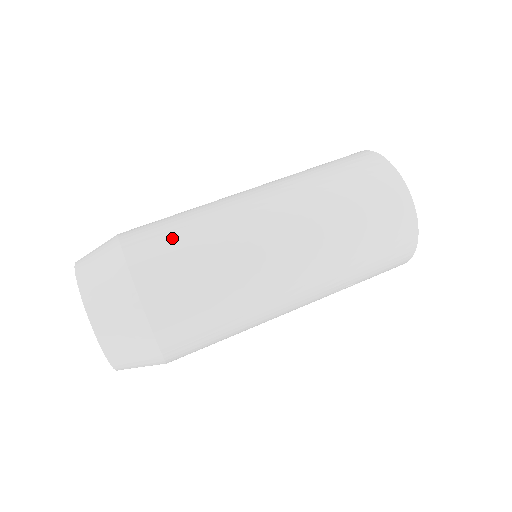
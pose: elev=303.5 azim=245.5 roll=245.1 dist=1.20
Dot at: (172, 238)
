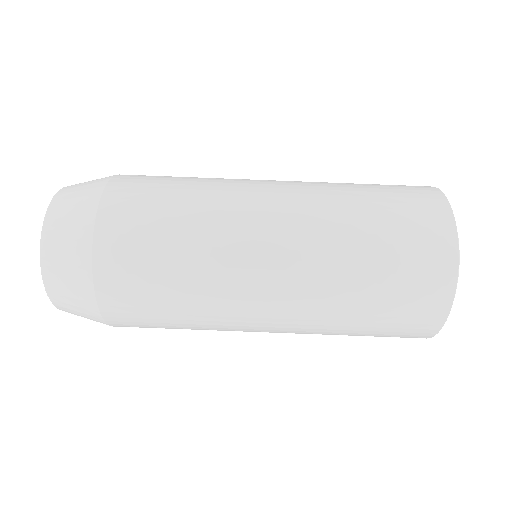
Dot at: (153, 302)
